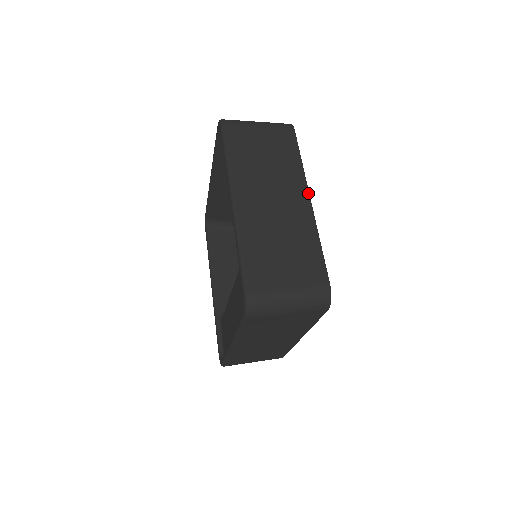
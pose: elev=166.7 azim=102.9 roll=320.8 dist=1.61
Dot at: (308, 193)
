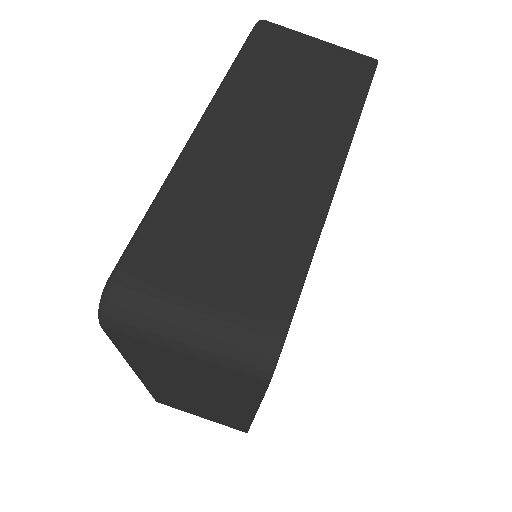
Dot at: (253, 414)
